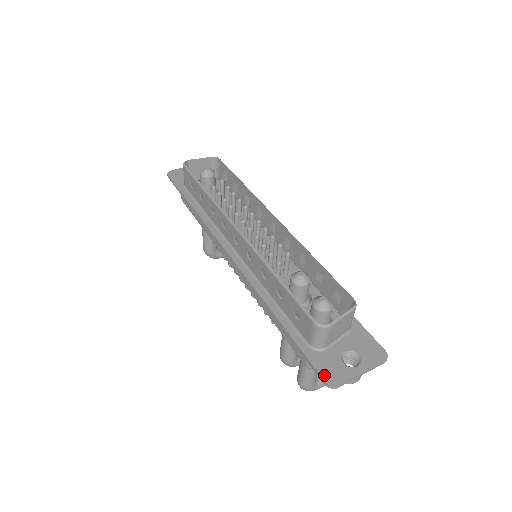
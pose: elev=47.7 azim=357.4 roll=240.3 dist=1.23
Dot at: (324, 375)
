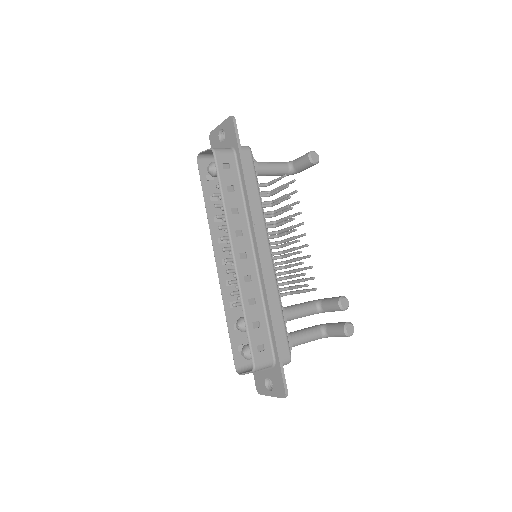
Dot at: (256, 385)
